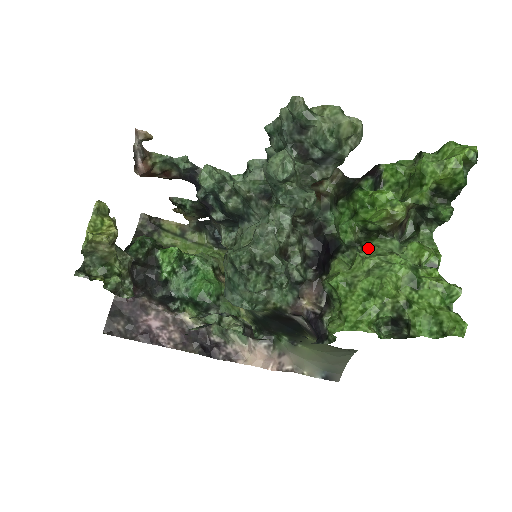
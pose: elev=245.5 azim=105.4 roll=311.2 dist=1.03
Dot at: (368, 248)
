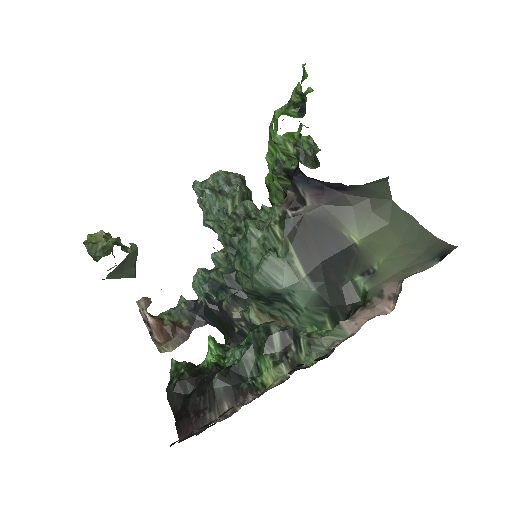
Dot at: occluded
